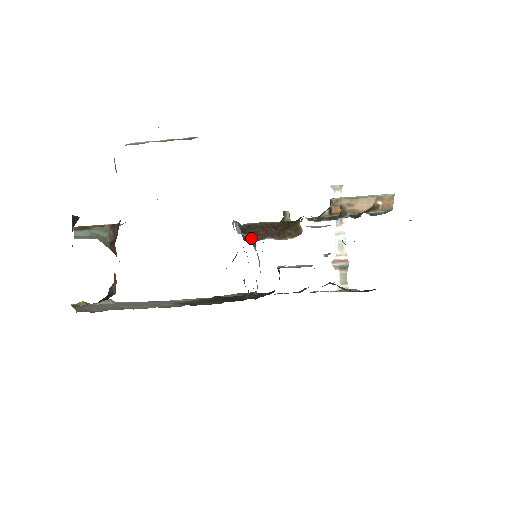
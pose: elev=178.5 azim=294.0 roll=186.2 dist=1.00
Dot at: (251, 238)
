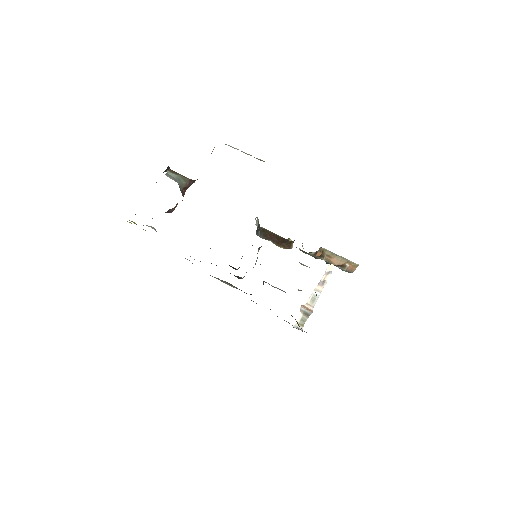
Dot at: (261, 236)
